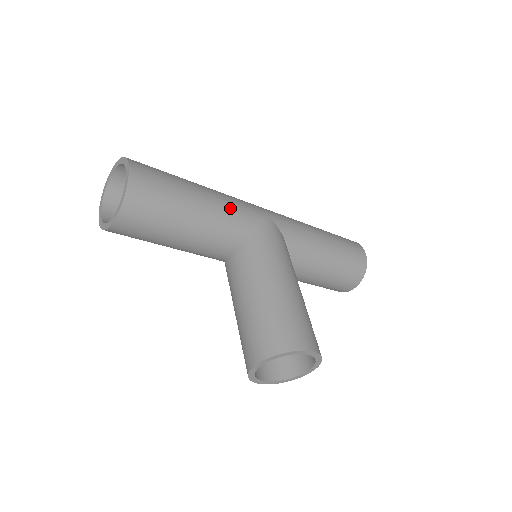
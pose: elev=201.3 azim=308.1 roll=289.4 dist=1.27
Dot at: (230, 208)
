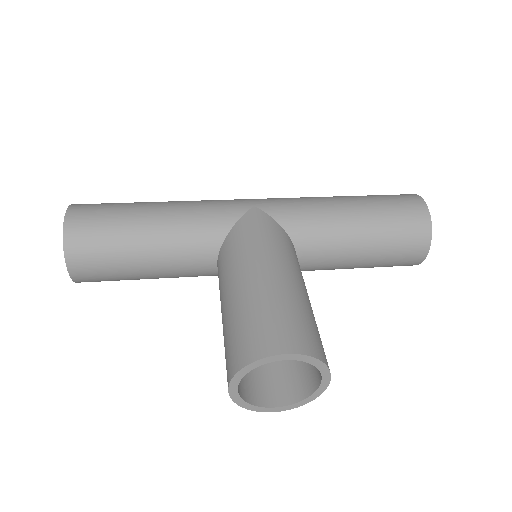
Dot at: (194, 213)
